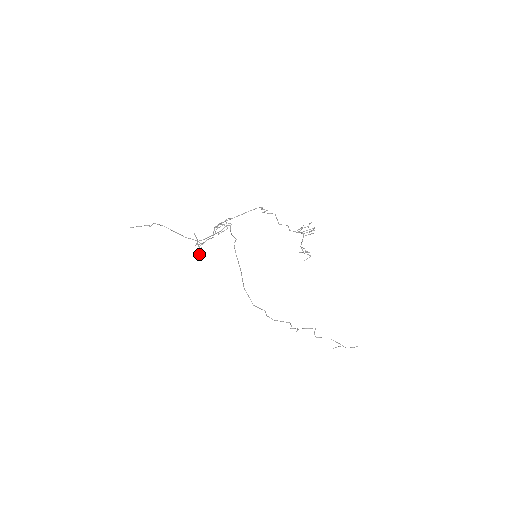
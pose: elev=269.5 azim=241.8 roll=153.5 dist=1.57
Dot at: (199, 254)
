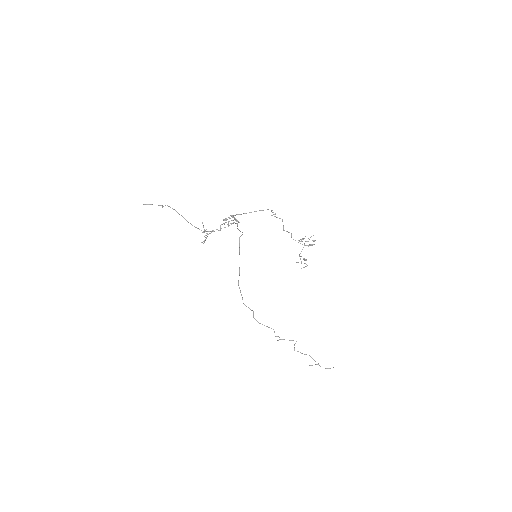
Dot at: occluded
